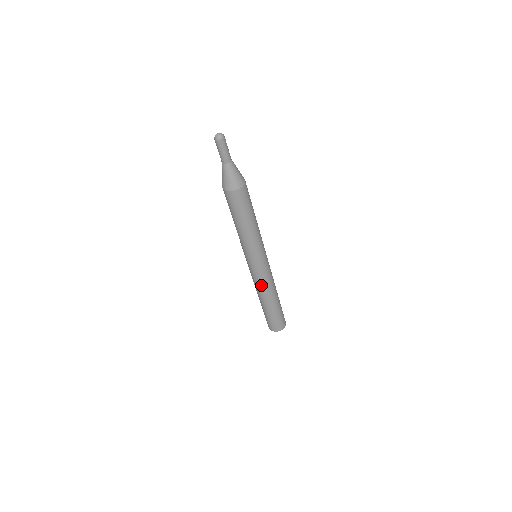
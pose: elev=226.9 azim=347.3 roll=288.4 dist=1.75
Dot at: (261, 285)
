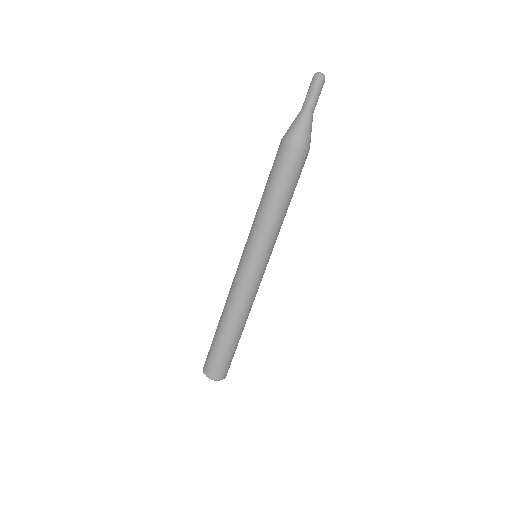
Dot at: (241, 297)
